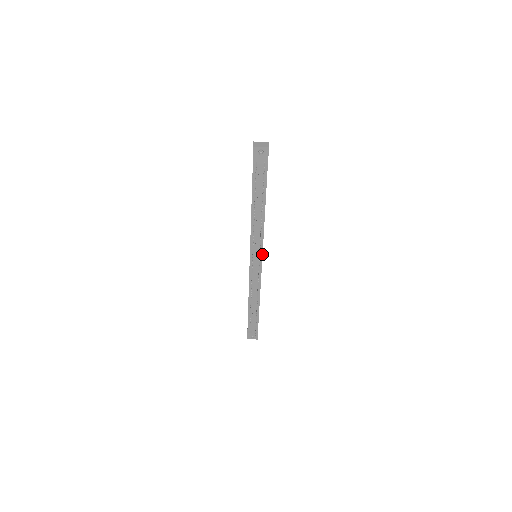
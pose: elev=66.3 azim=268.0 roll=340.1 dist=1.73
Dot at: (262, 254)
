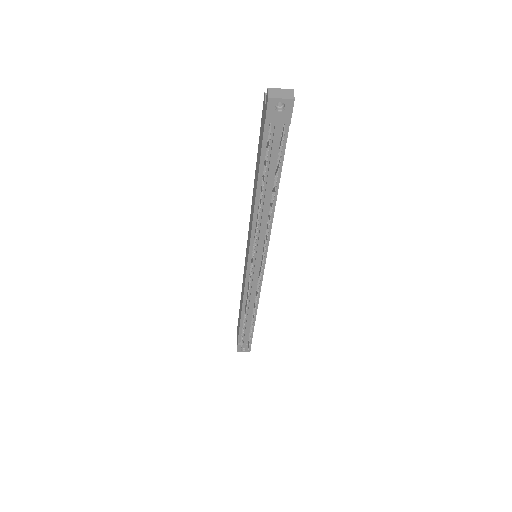
Dot at: (266, 256)
